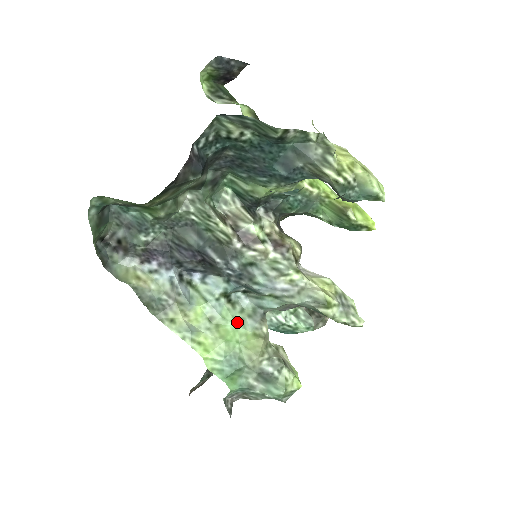
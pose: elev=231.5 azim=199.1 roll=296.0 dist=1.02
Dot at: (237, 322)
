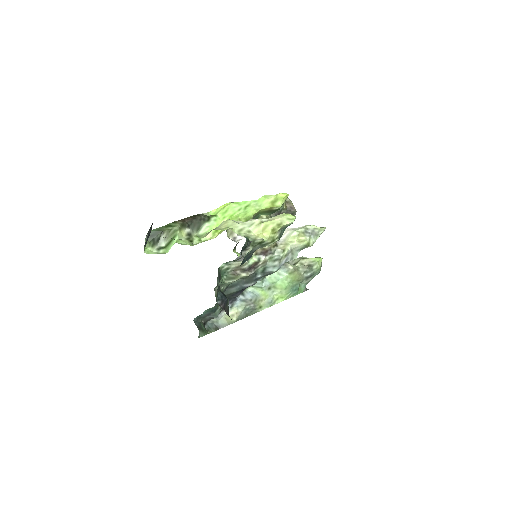
Dot at: (279, 277)
